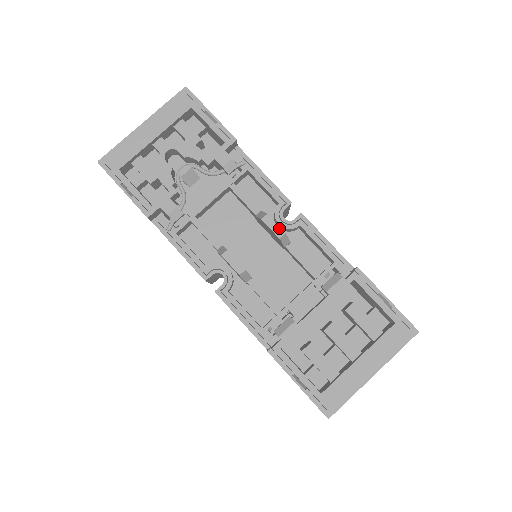
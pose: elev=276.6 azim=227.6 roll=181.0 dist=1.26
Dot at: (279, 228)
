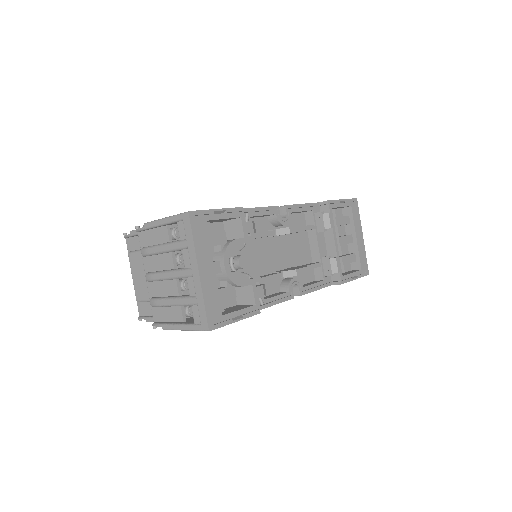
Dot at: (298, 227)
